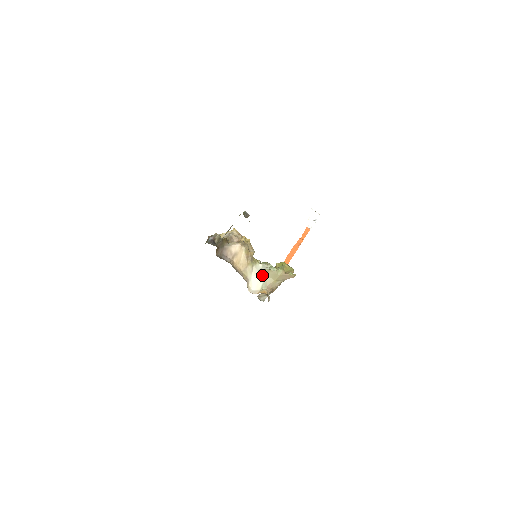
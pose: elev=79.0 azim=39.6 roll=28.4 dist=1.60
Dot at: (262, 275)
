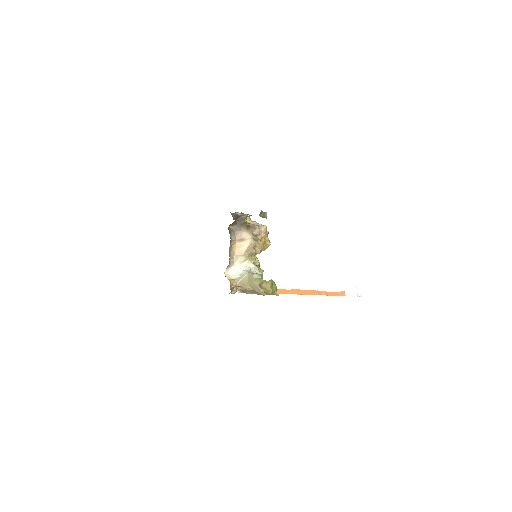
Dot at: (245, 271)
